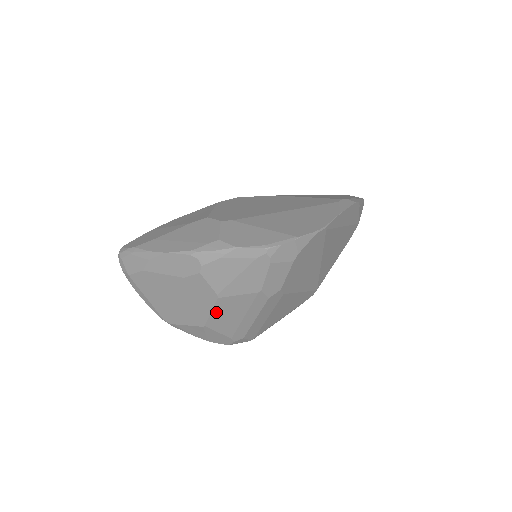
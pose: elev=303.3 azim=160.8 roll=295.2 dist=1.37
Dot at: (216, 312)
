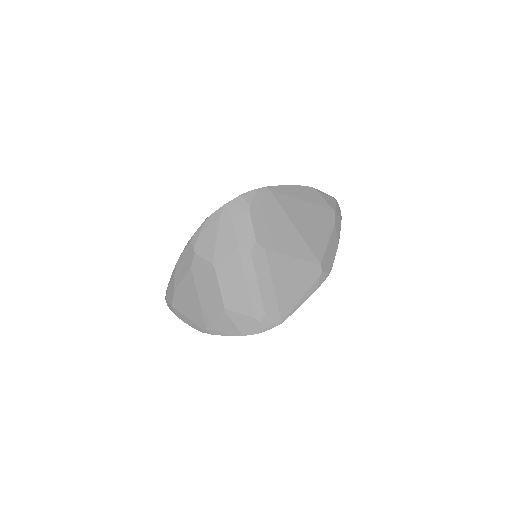
Dot at: (223, 286)
